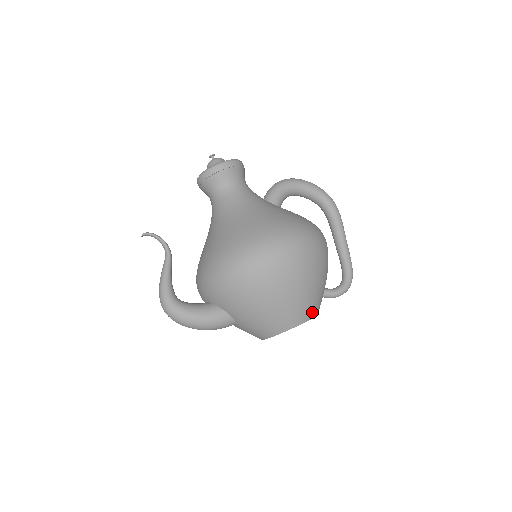
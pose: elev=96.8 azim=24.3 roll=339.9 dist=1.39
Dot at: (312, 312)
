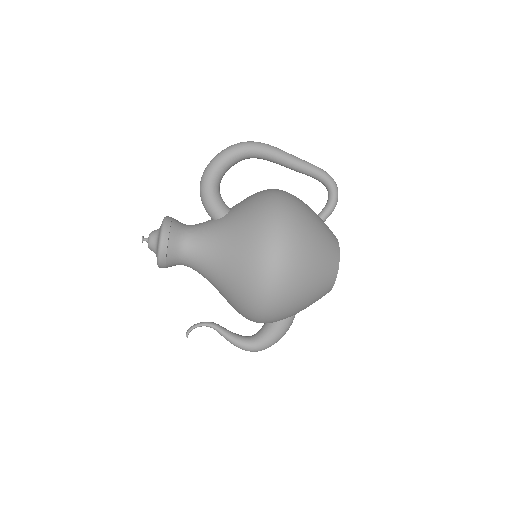
Dot at: (335, 260)
